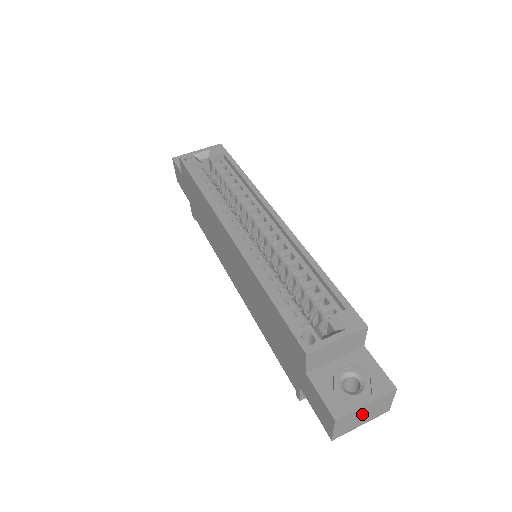
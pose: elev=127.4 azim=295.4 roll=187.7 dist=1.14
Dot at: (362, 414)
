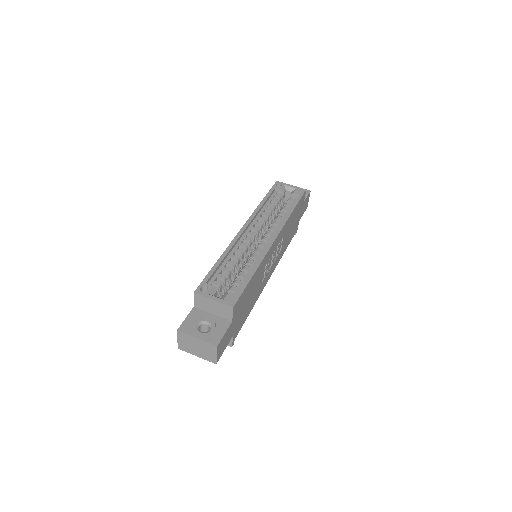
Dot at: (196, 345)
